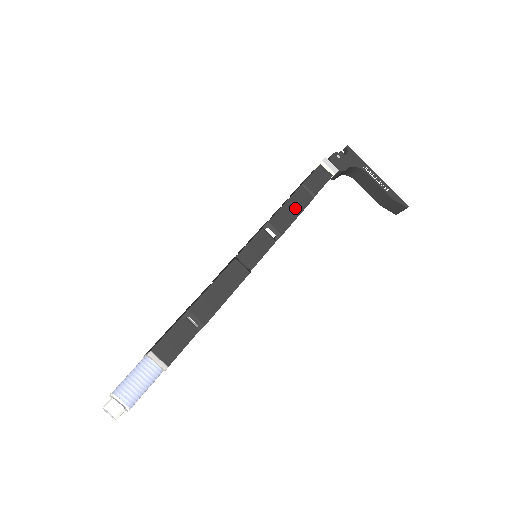
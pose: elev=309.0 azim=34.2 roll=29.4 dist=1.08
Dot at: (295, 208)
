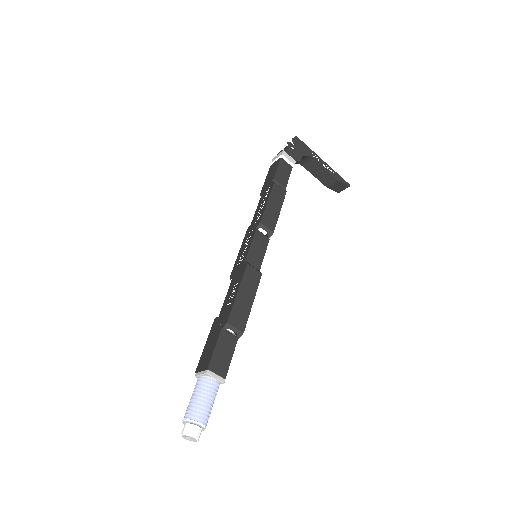
Dot at: (276, 204)
